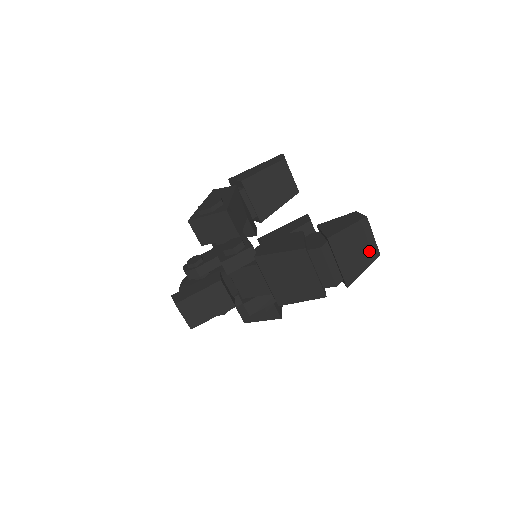
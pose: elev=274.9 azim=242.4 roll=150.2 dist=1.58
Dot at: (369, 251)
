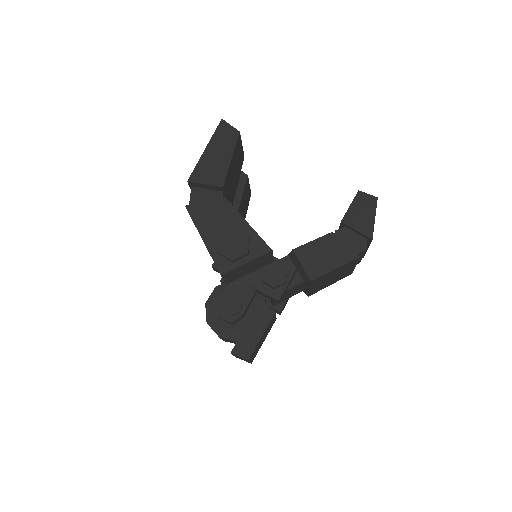
Dot at: occluded
